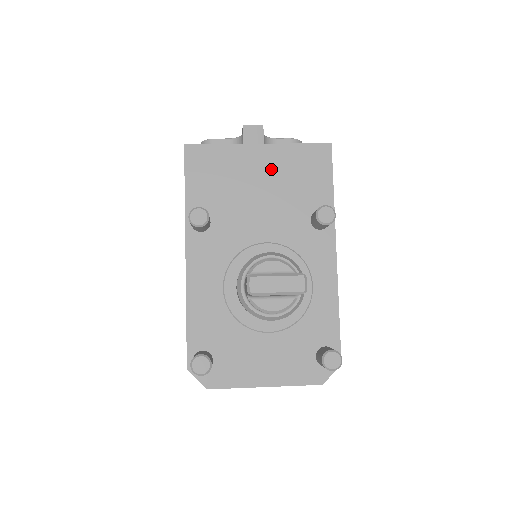
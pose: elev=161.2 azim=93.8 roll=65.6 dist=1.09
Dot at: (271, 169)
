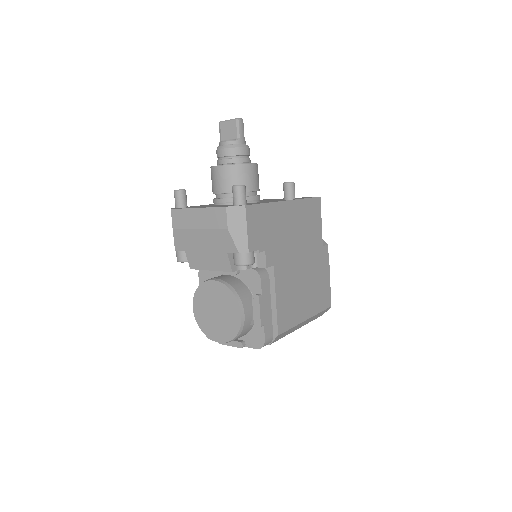
Dot at: occluded
